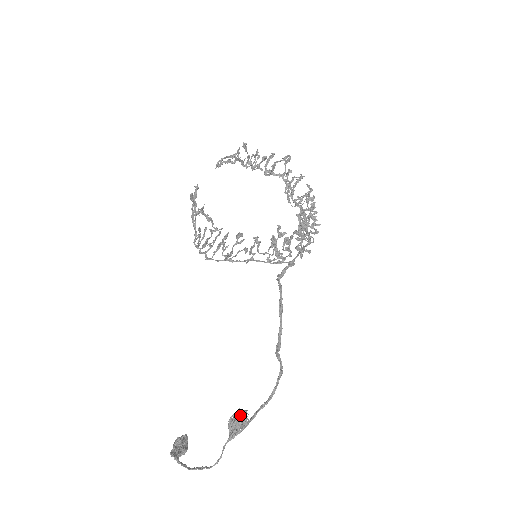
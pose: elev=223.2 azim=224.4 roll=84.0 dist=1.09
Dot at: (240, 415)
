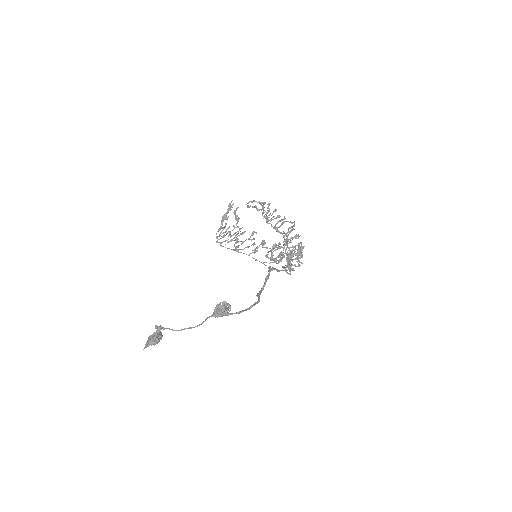
Dot at: (227, 304)
